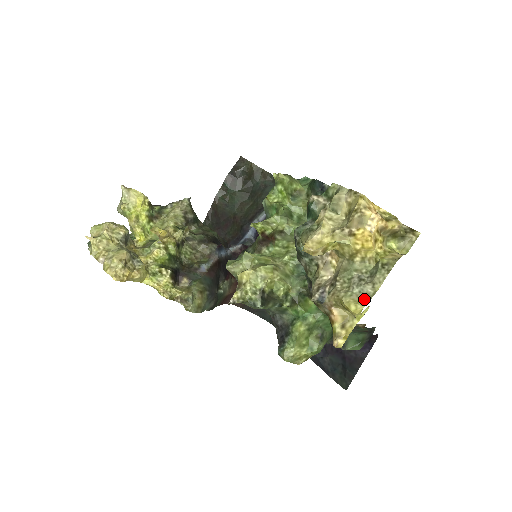
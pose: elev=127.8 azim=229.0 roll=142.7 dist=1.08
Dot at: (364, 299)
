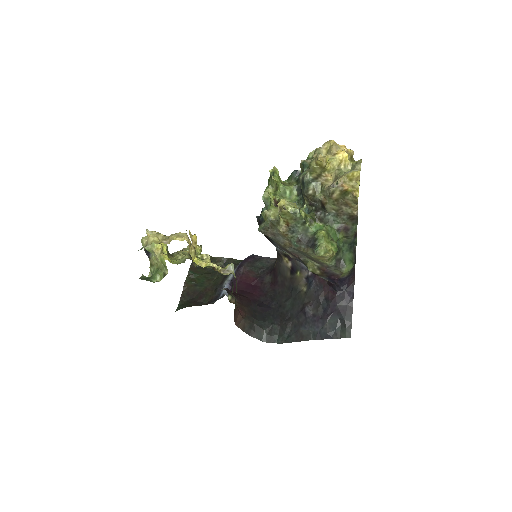
Dot at: occluded
